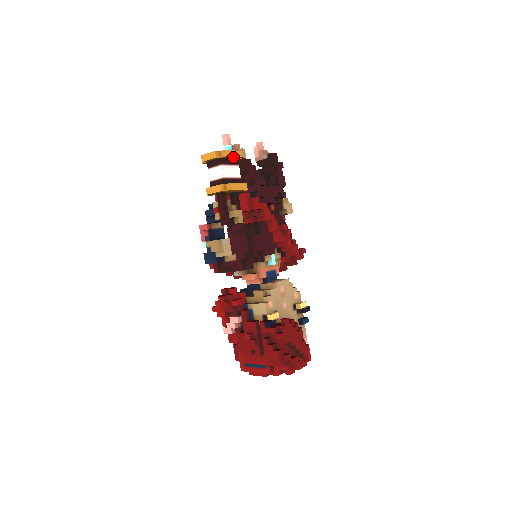
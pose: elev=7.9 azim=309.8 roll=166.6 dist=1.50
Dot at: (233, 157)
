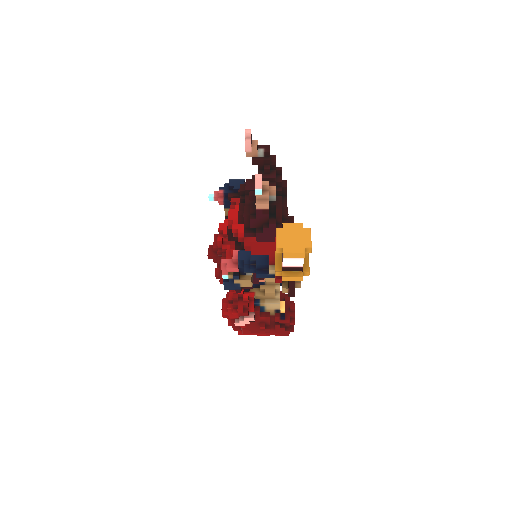
Dot at: occluded
